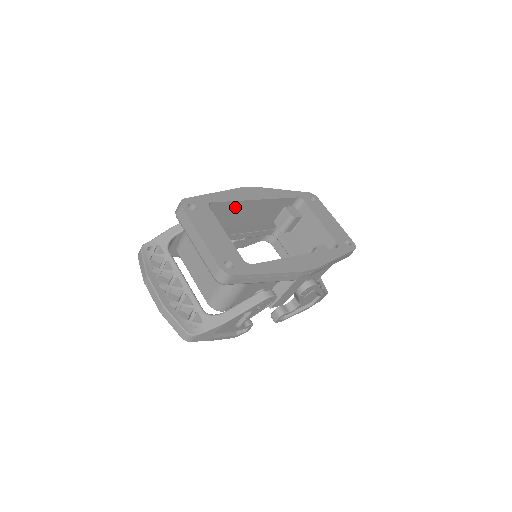
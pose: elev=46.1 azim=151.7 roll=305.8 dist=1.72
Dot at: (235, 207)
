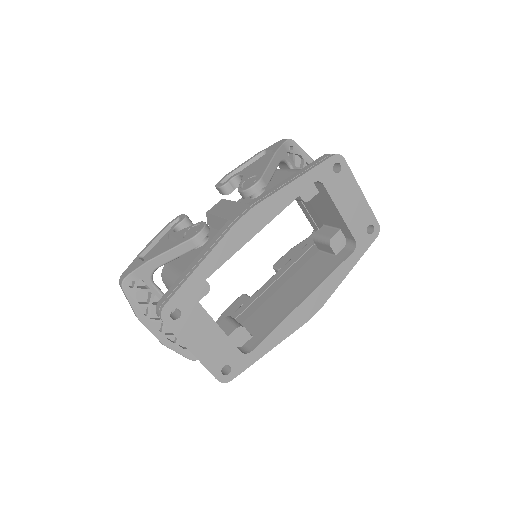
Dot at: occluded
